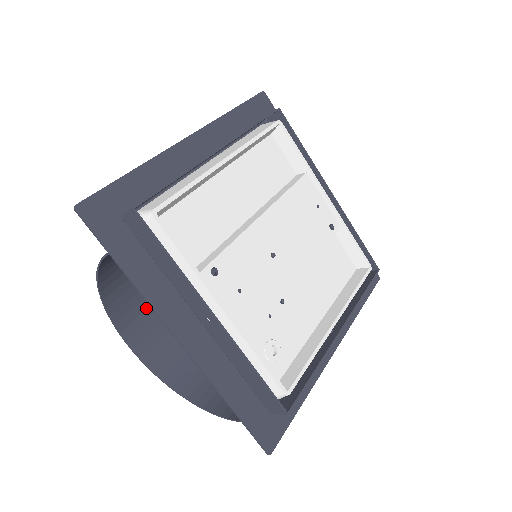
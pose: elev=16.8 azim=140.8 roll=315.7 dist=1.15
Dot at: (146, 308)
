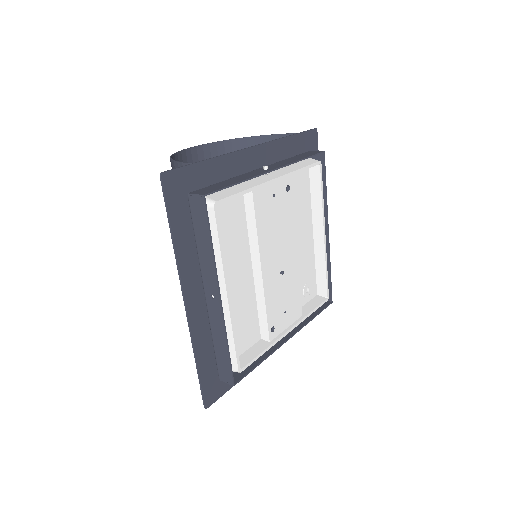
Dot at: occluded
